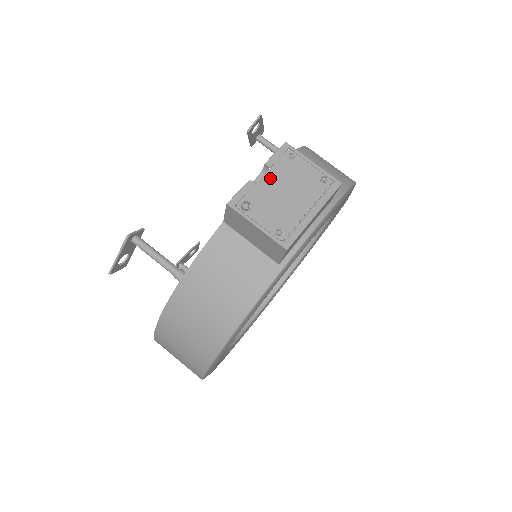
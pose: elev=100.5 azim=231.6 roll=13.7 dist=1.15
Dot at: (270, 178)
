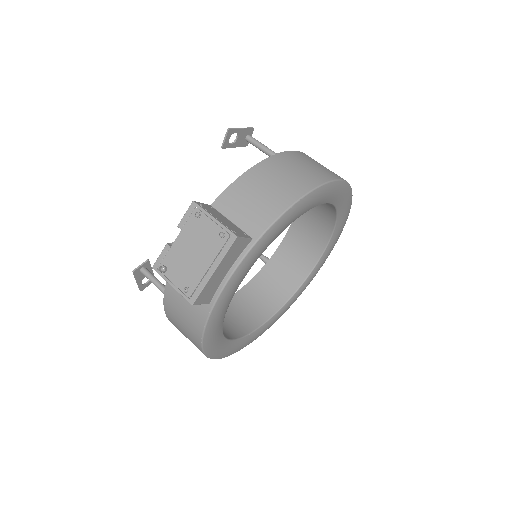
Dot at: (181, 240)
